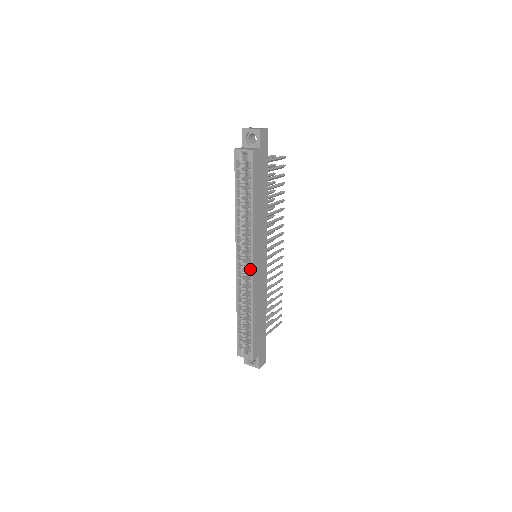
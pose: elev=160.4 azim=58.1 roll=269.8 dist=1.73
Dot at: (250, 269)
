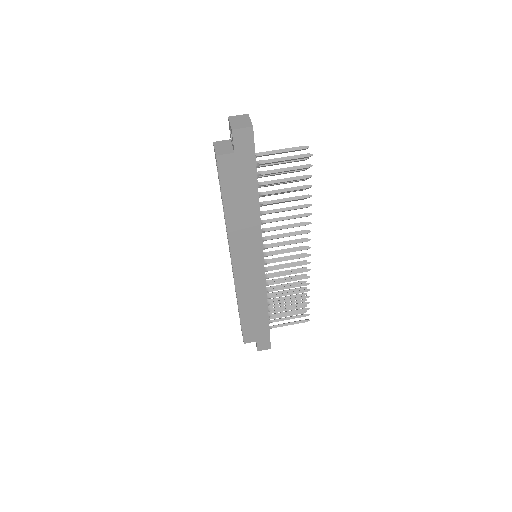
Dot at: occluded
